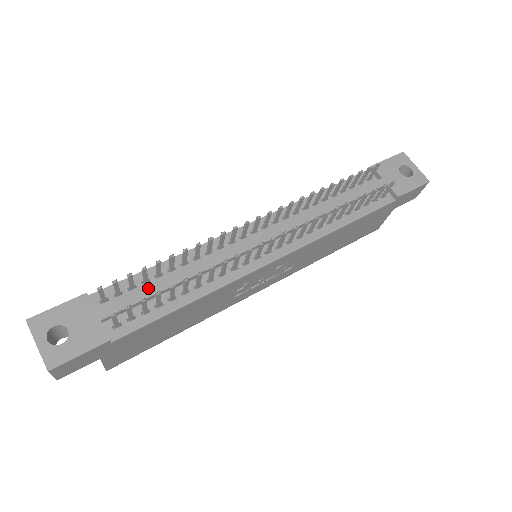
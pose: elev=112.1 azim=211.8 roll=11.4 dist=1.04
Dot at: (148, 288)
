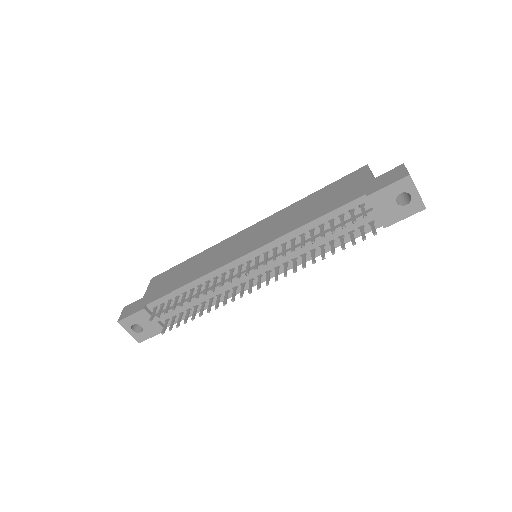
Dot at: occluded
